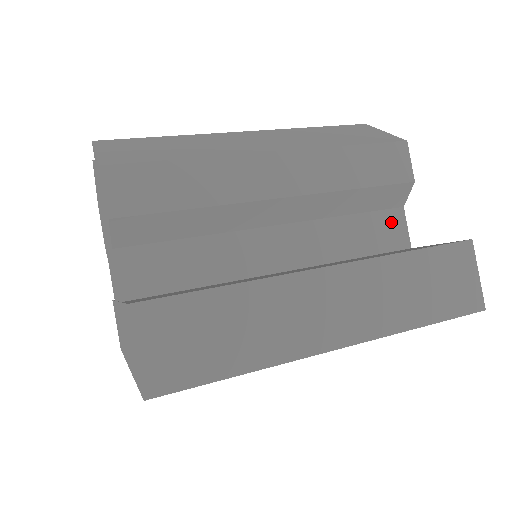
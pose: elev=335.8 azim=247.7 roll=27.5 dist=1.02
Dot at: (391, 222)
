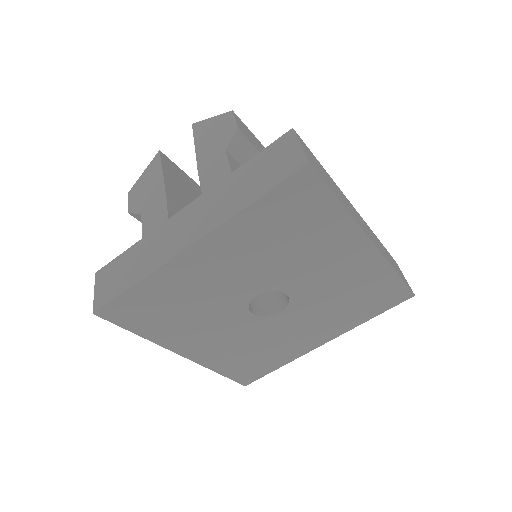
Dot at: occluded
